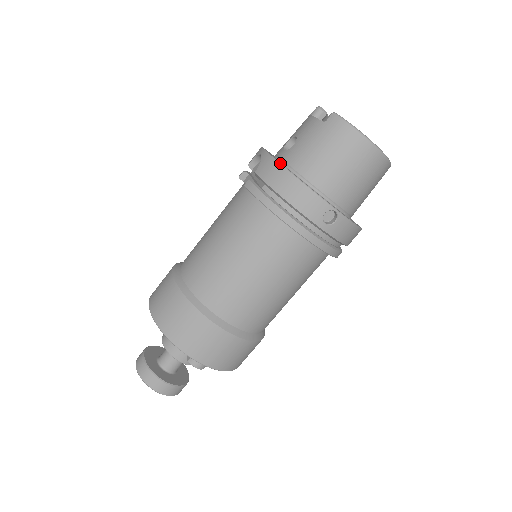
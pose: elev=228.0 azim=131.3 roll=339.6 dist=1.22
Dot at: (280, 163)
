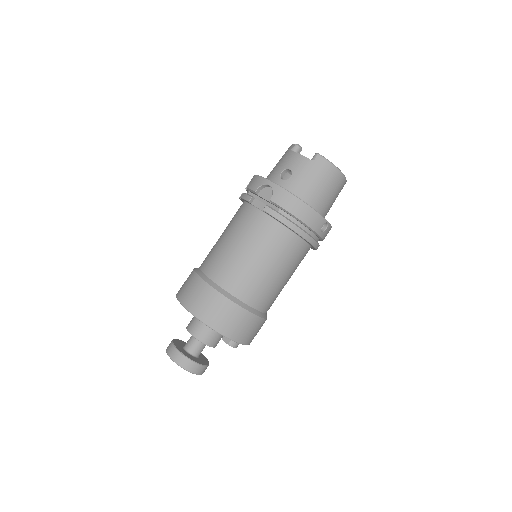
Dot at: (292, 194)
